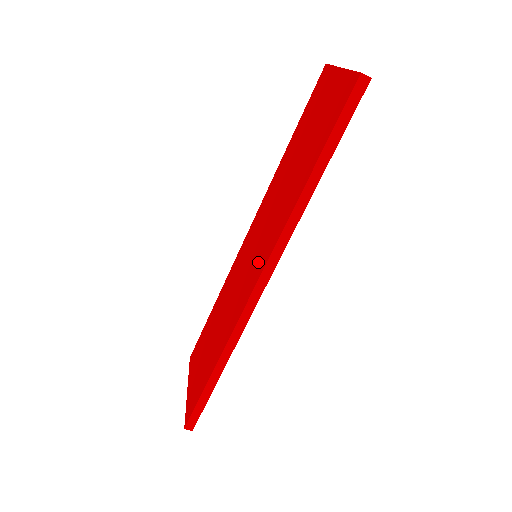
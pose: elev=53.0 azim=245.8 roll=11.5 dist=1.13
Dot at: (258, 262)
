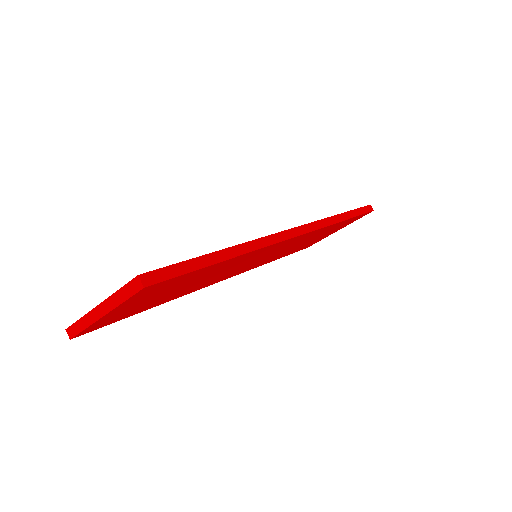
Dot at: occluded
